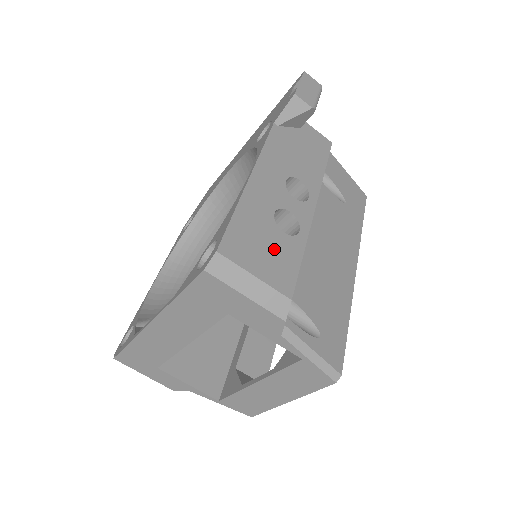
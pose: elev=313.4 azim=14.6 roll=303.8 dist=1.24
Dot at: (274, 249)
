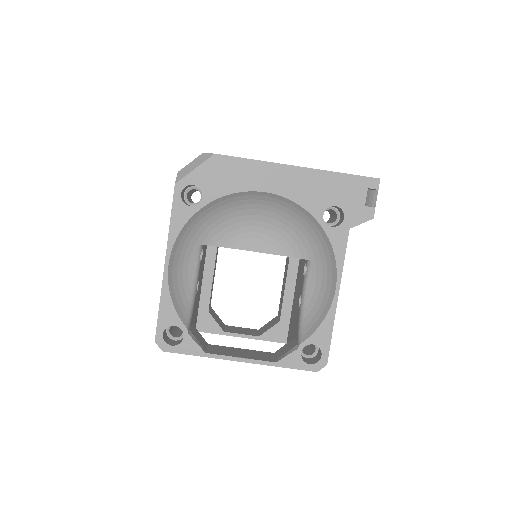
Dot at: occluded
